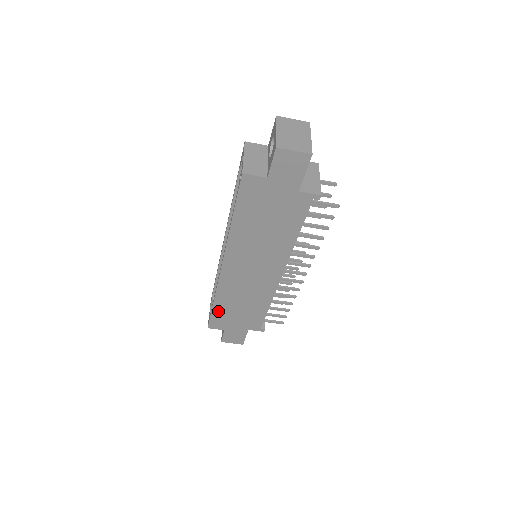
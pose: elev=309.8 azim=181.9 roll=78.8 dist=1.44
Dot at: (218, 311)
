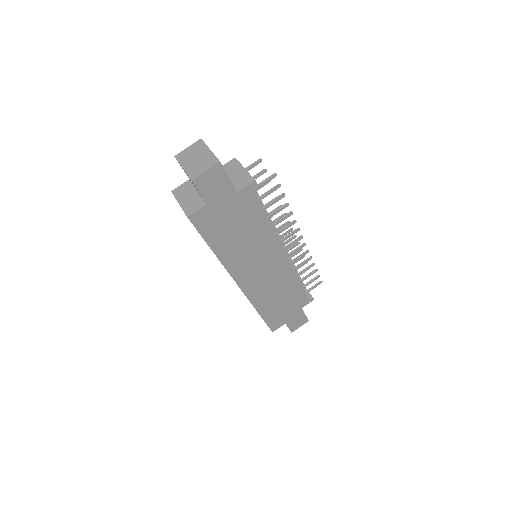
Dot at: (267, 315)
